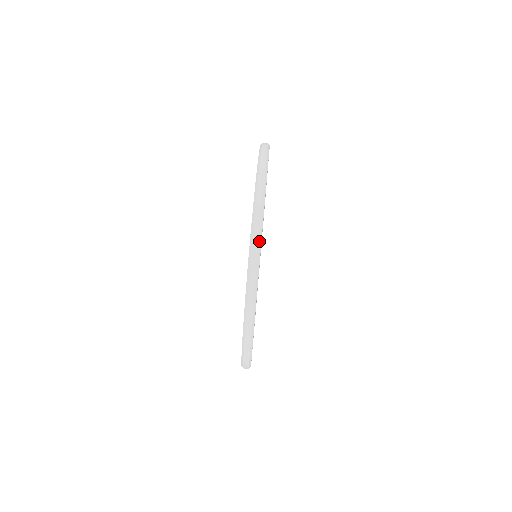
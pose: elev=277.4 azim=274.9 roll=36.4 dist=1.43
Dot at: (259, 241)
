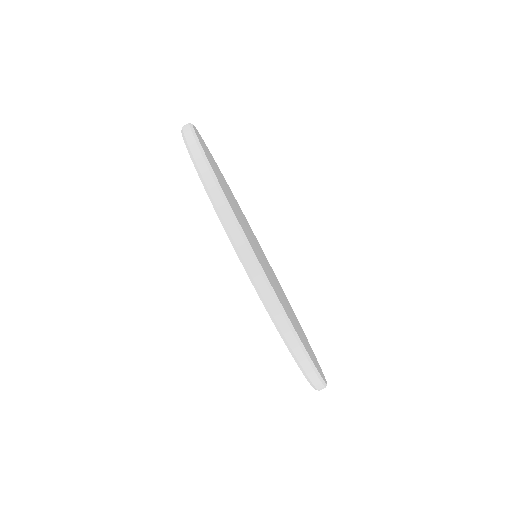
Dot at: (229, 211)
